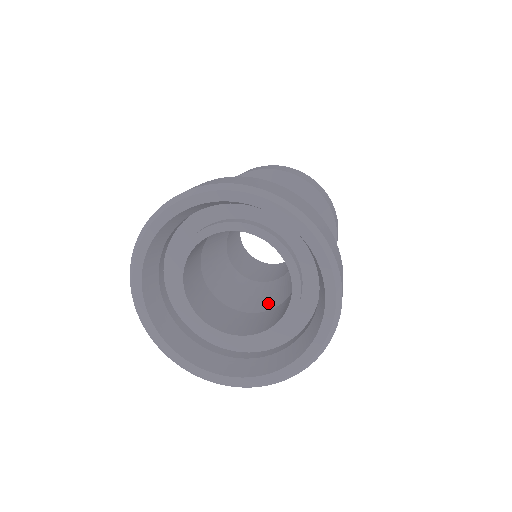
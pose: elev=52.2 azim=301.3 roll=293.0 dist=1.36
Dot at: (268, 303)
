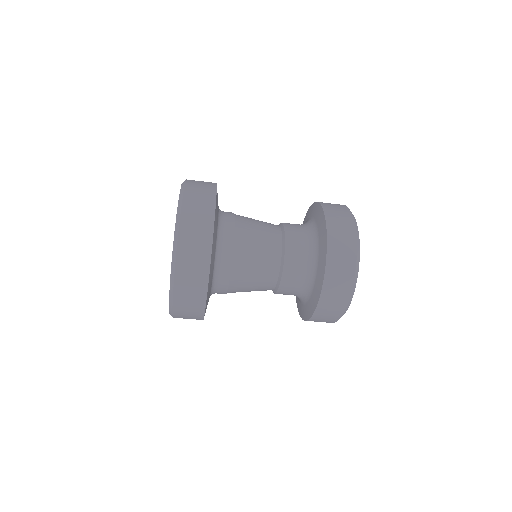
Dot at: (244, 249)
